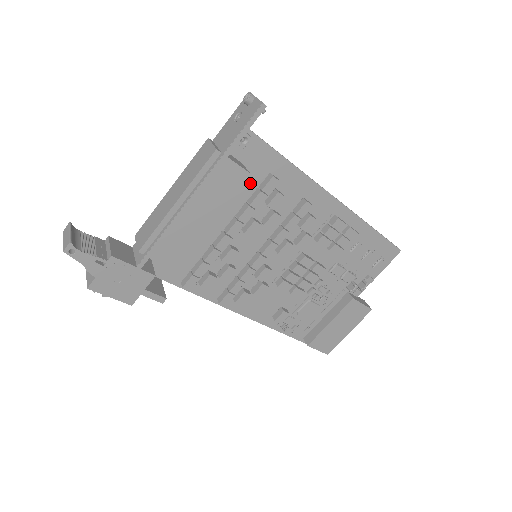
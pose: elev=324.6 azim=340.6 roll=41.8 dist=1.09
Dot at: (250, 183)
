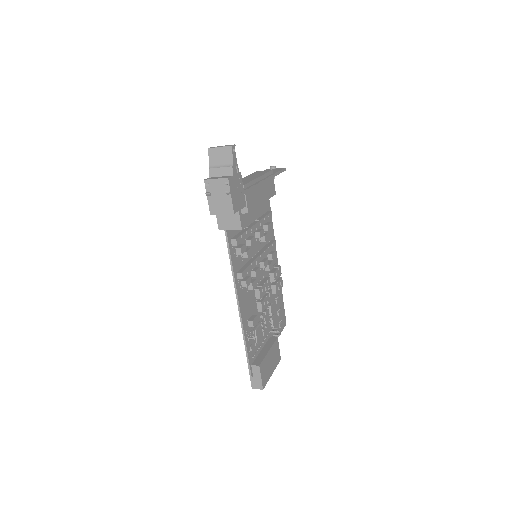
Dot at: (261, 209)
